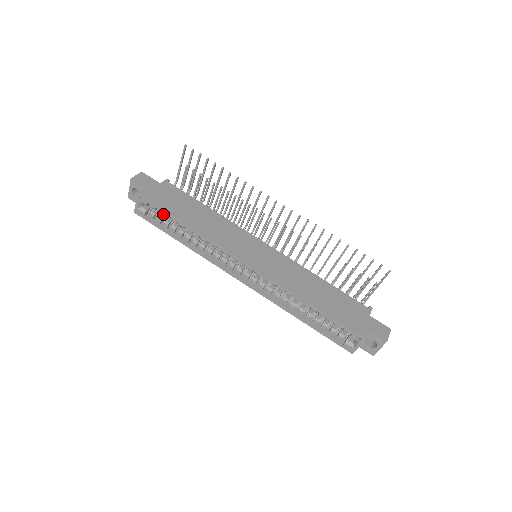
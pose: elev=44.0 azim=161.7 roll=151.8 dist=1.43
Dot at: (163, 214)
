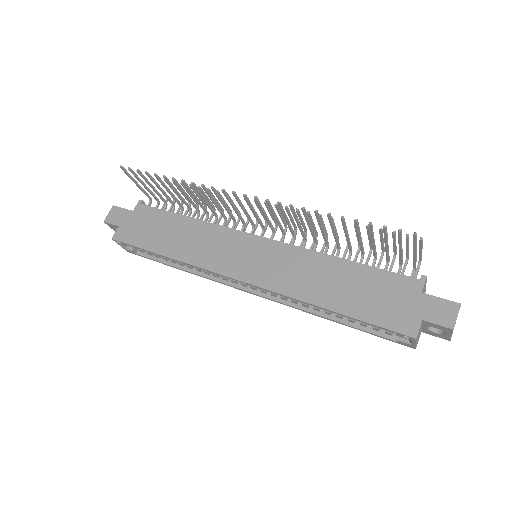
Dot at: occluded
